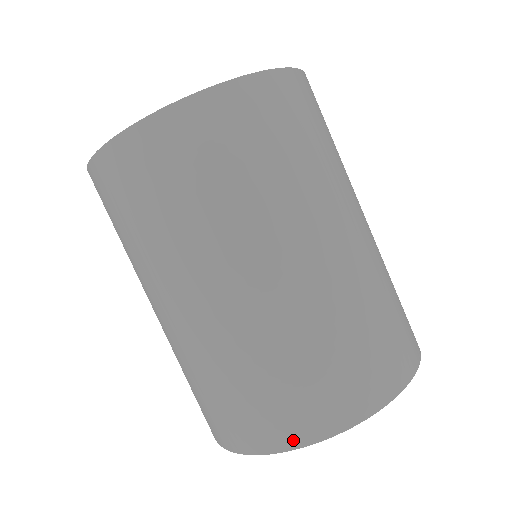
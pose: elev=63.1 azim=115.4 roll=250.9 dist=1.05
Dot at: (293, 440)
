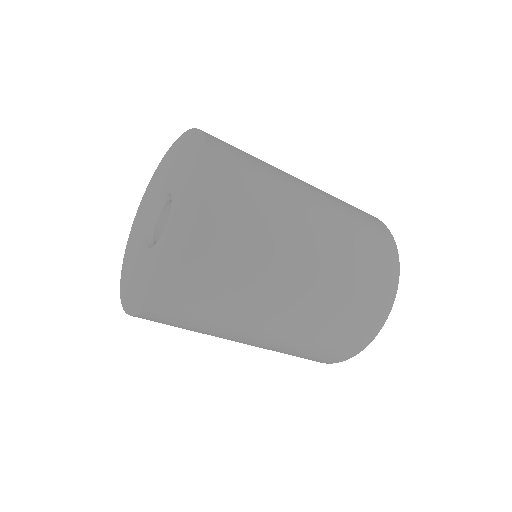
Dot at: (348, 356)
